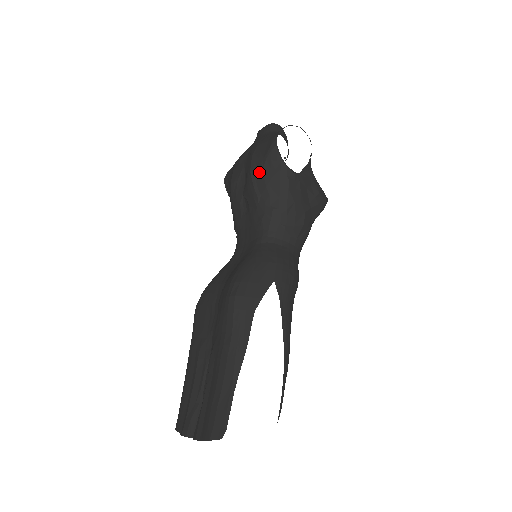
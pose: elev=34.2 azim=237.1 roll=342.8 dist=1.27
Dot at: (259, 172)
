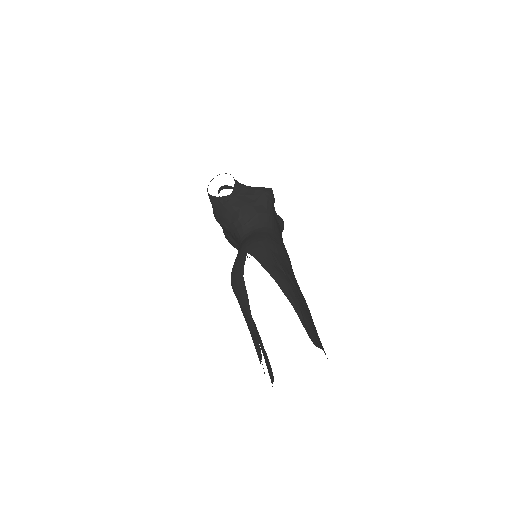
Dot at: (217, 215)
